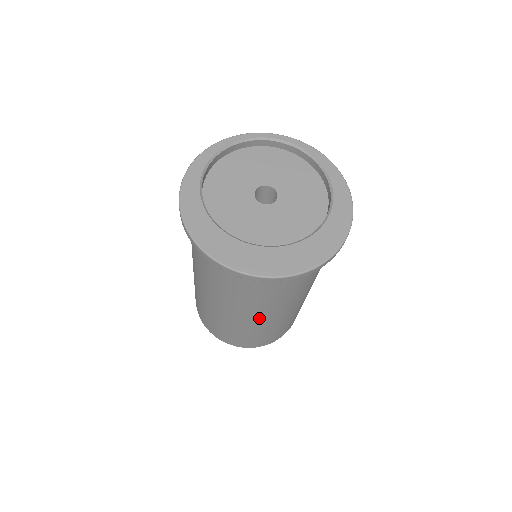
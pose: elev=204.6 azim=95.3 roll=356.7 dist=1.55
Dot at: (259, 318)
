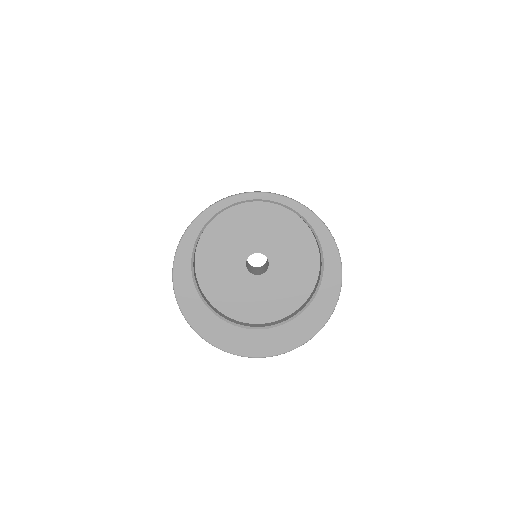
Dot at: occluded
